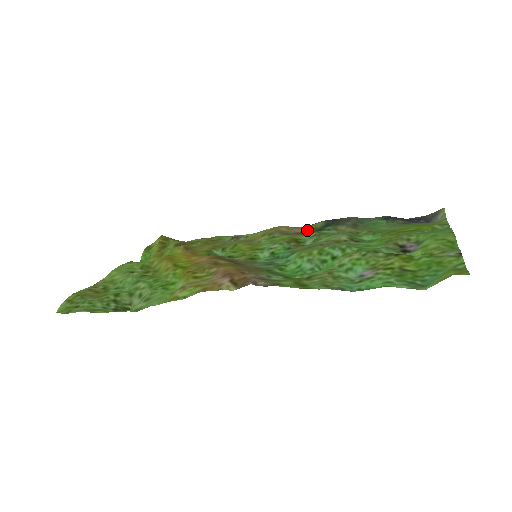
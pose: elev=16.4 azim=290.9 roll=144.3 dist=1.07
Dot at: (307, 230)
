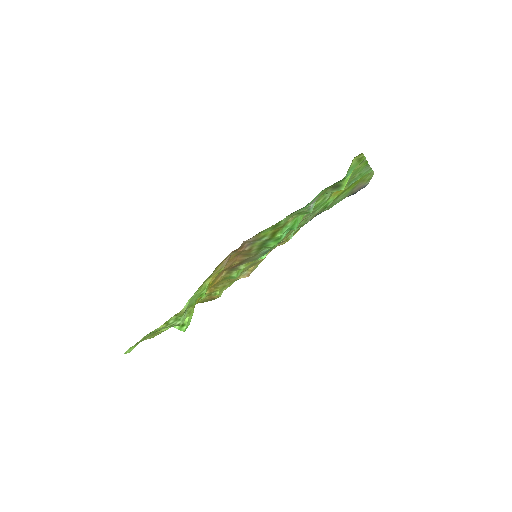
Dot at: occluded
